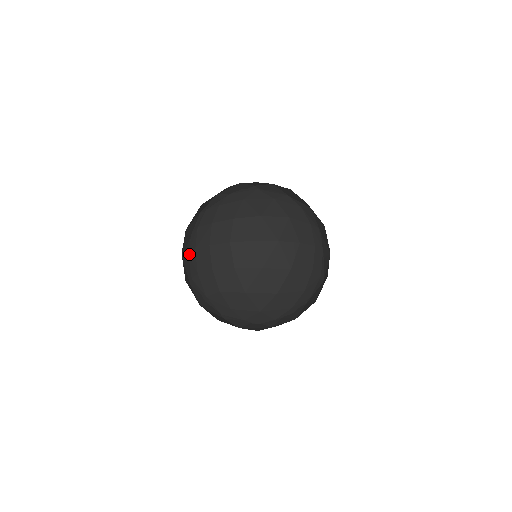
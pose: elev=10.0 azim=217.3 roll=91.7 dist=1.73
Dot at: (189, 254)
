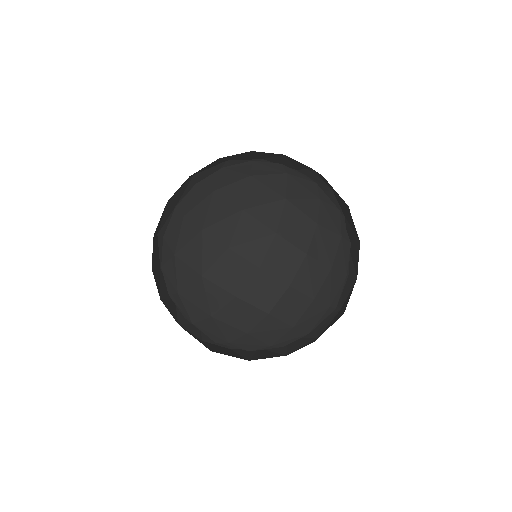
Dot at: (232, 252)
